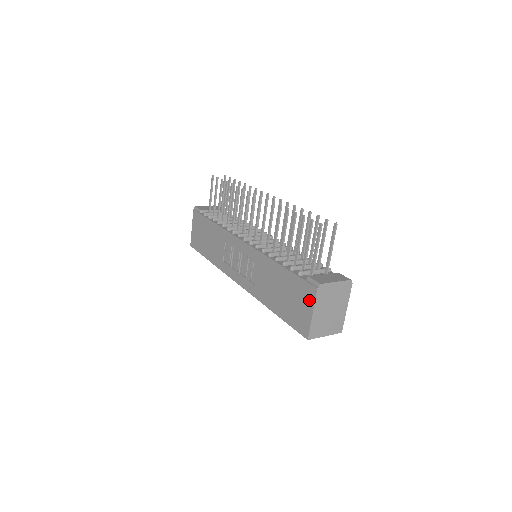
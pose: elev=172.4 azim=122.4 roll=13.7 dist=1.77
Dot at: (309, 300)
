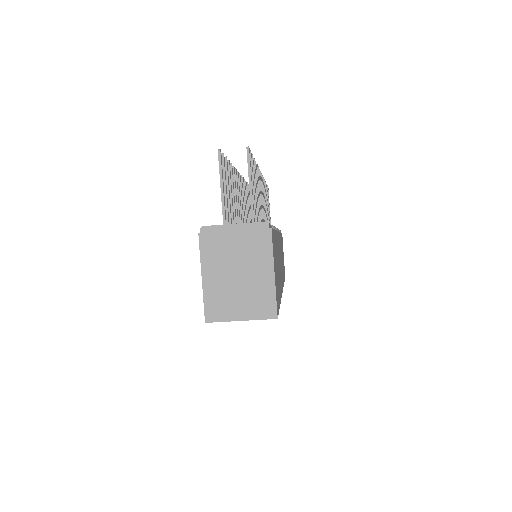
Dot at: occluded
